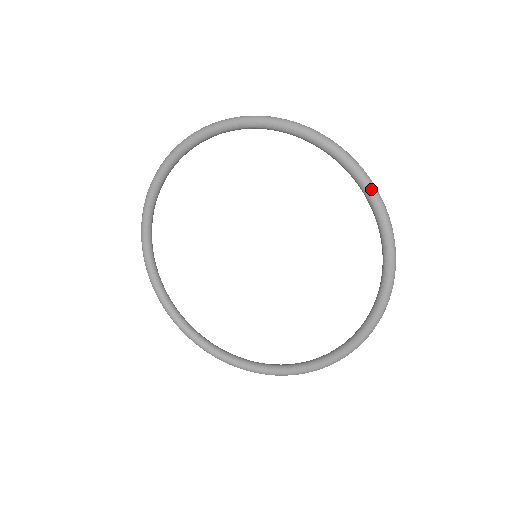
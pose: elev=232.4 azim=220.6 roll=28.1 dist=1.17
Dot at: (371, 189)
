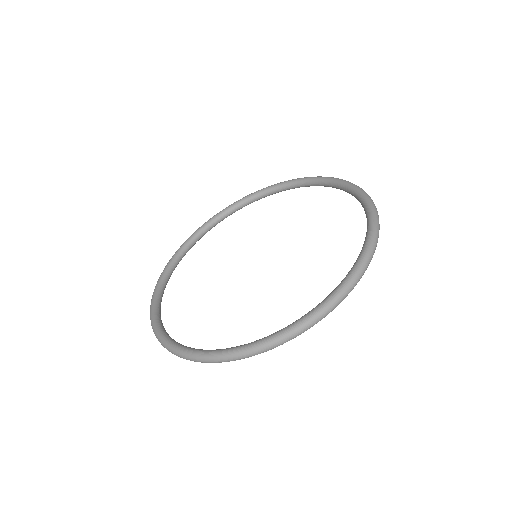
Dot at: (371, 204)
